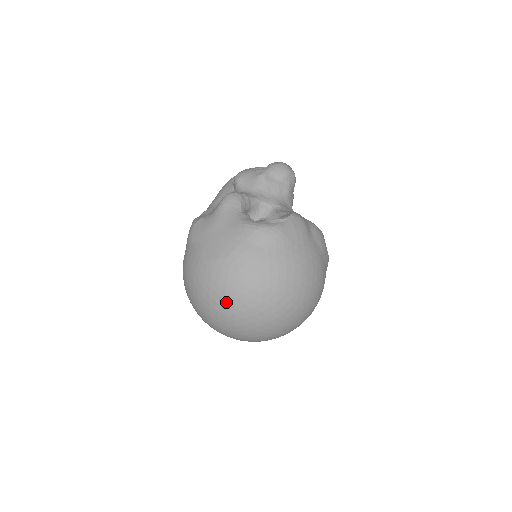
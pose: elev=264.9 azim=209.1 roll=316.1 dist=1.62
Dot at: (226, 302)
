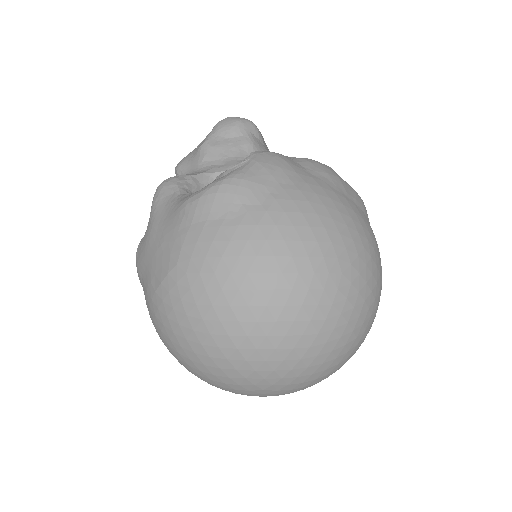
Dot at: (213, 336)
